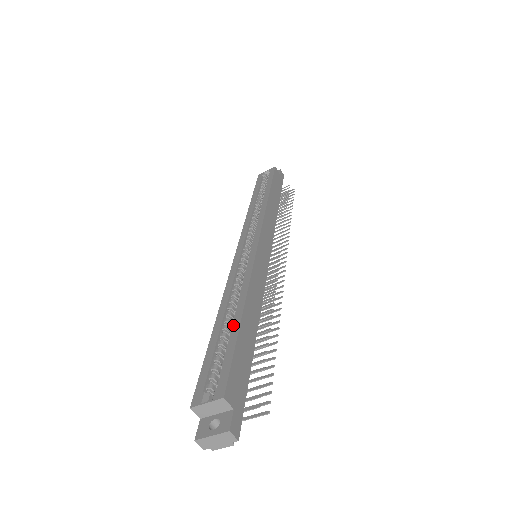
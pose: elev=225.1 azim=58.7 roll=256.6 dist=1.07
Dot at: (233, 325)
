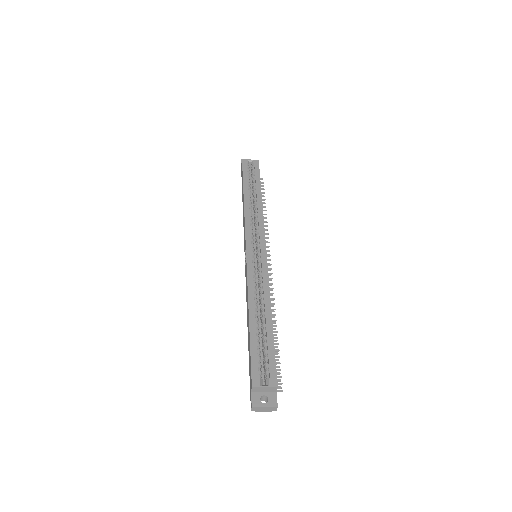
Dot at: (267, 328)
